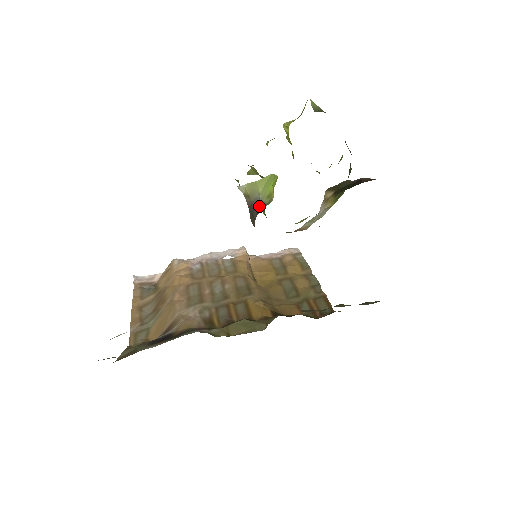
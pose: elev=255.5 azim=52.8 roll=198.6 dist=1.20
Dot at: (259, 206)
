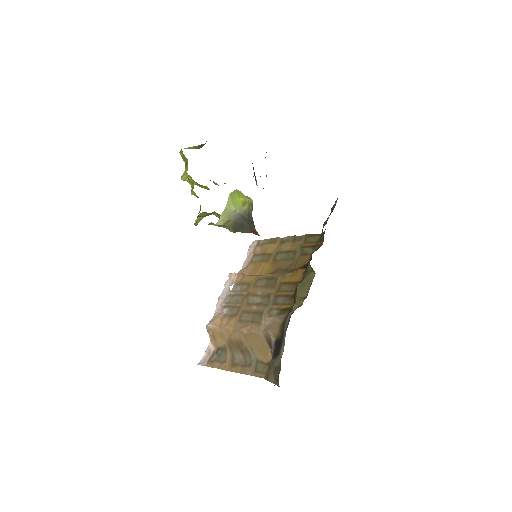
Dot at: (244, 216)
